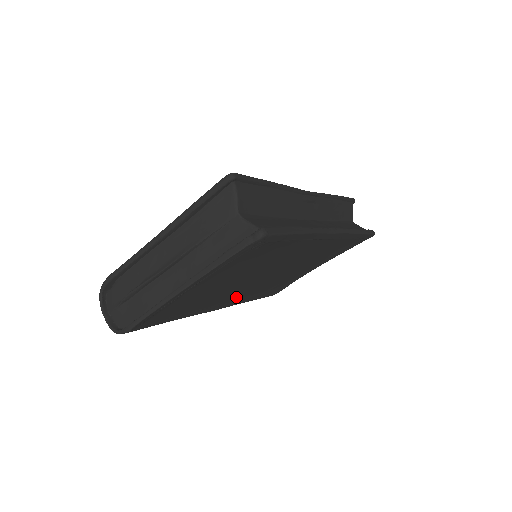
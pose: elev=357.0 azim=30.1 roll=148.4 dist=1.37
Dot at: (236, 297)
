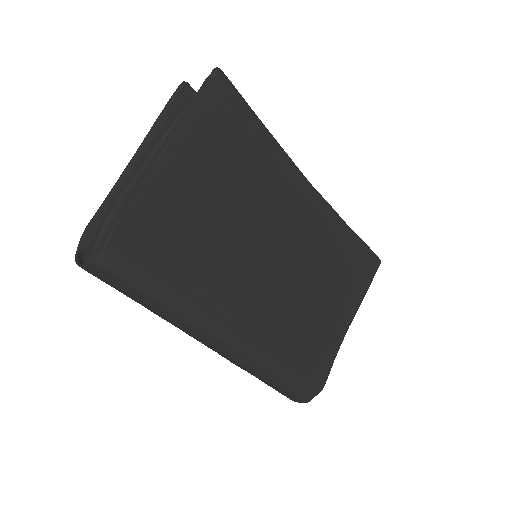
Dot at: (254, 313)
